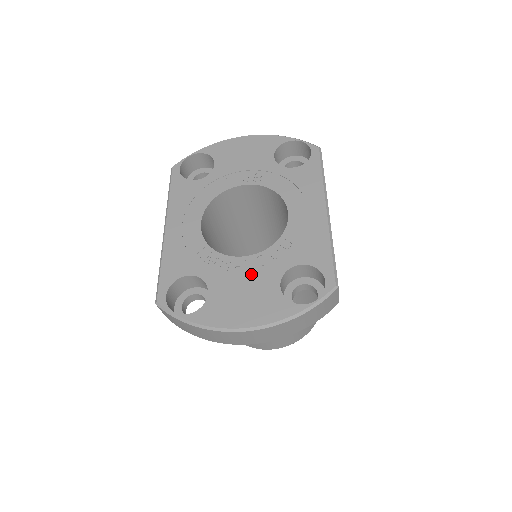
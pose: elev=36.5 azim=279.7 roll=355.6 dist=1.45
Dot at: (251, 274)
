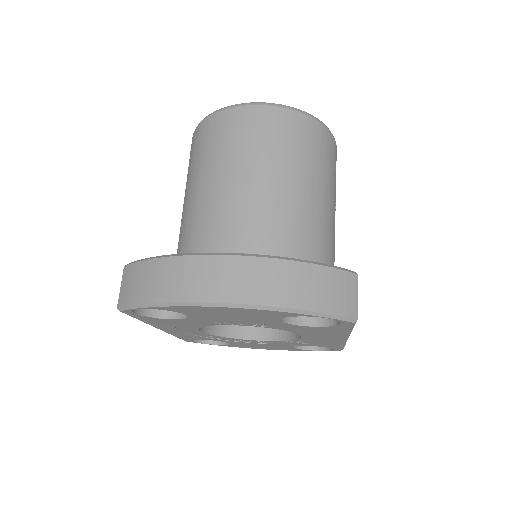
Dot at: (266, 344)
